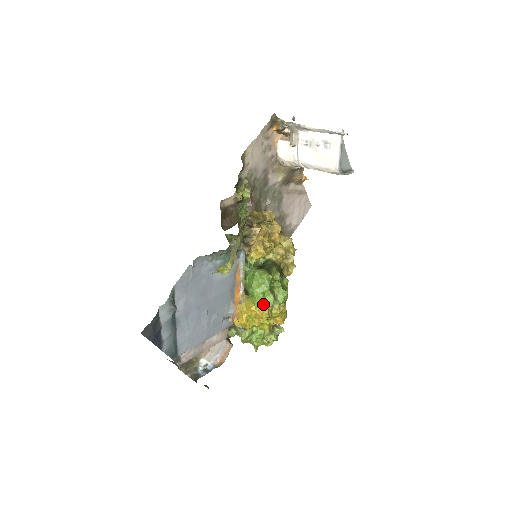
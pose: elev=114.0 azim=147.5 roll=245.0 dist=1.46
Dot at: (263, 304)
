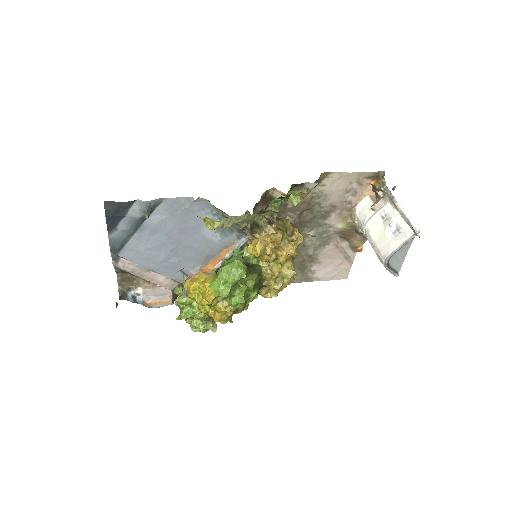
Dot at: (217, 289)
